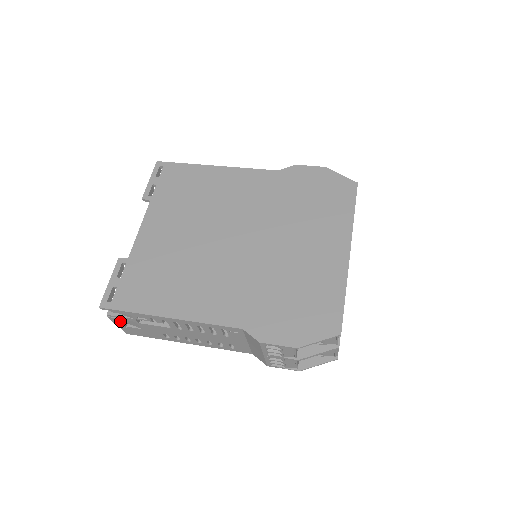
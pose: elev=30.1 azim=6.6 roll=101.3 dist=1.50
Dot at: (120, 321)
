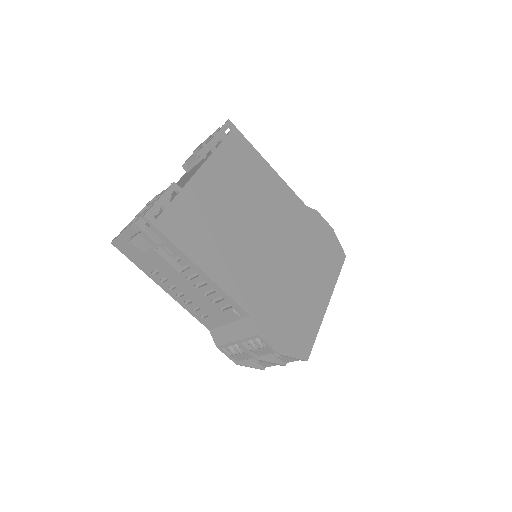
Dot at: (134, 234)
